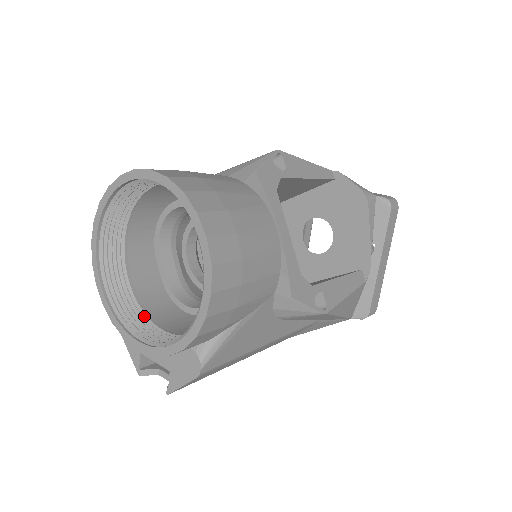
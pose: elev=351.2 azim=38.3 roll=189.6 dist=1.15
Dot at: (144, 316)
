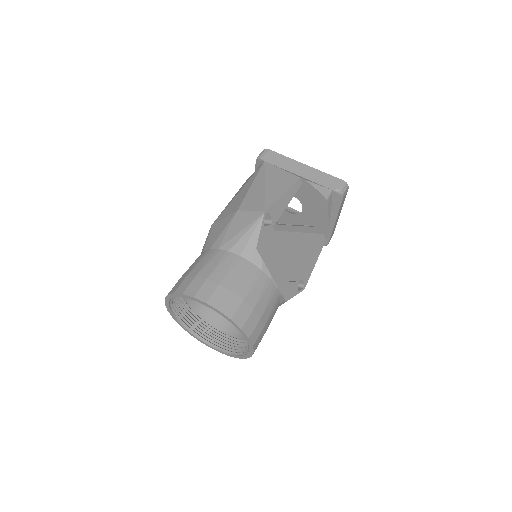
Dot at: (204, 323)
